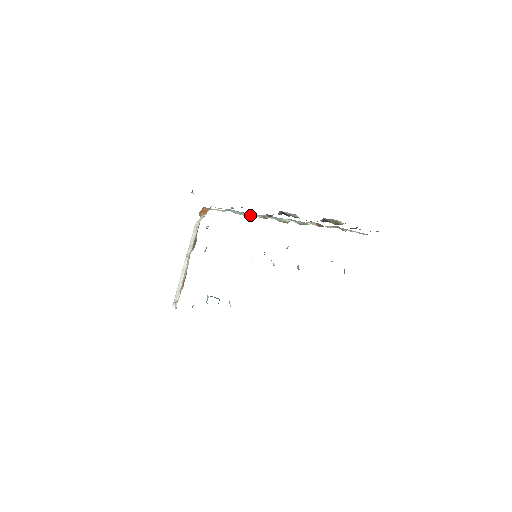
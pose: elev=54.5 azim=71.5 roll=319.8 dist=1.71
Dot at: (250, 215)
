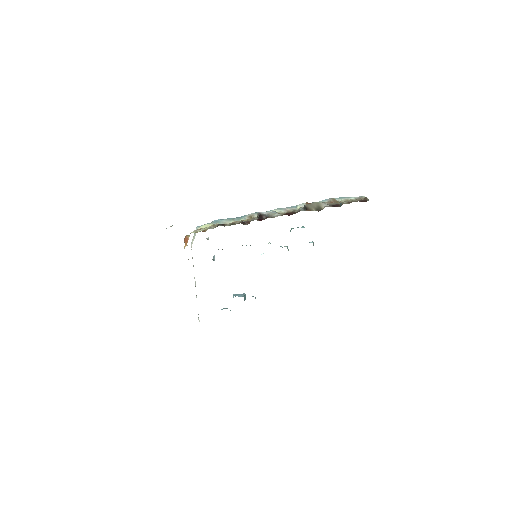
Dot at: (236, 220)
